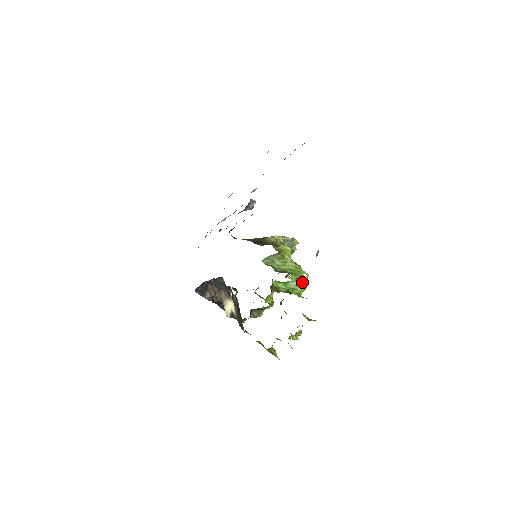
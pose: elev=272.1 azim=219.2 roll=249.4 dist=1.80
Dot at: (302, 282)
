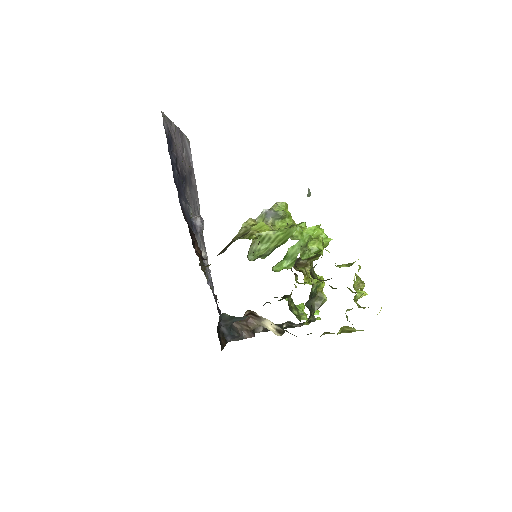
Dot at: (301, 240)
